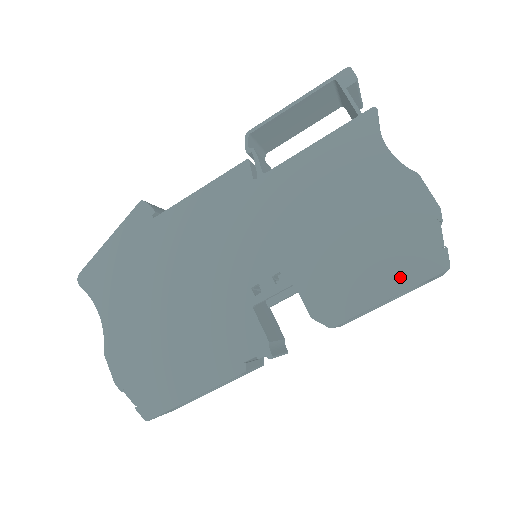
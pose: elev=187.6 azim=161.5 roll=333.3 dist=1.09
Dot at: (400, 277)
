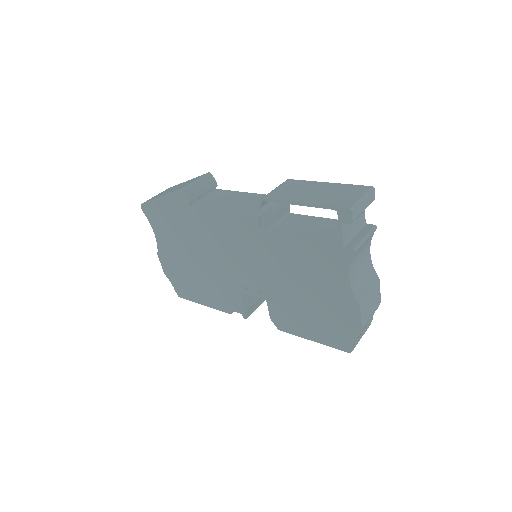
Dot at: (323, 338)
